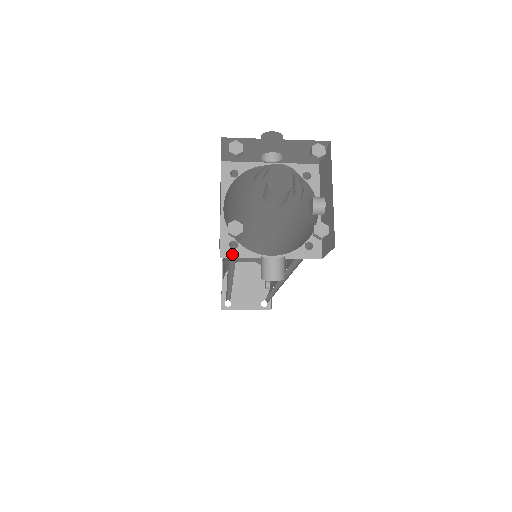
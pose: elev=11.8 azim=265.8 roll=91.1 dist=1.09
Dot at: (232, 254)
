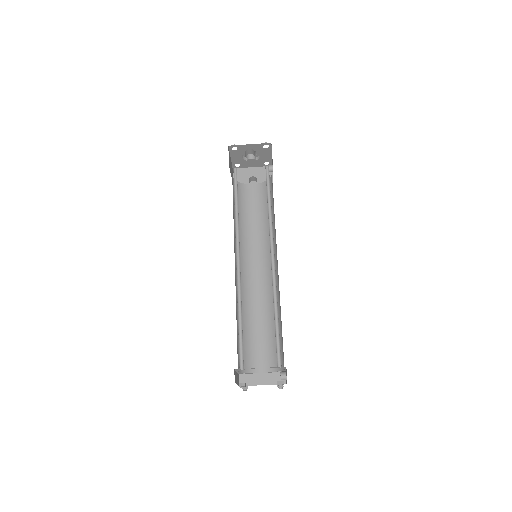
Dot at: occluded
